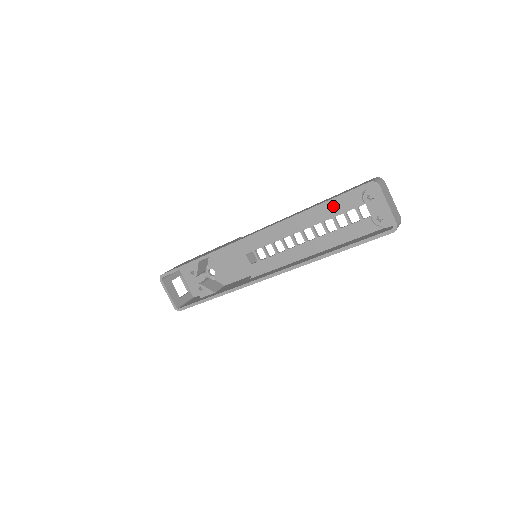
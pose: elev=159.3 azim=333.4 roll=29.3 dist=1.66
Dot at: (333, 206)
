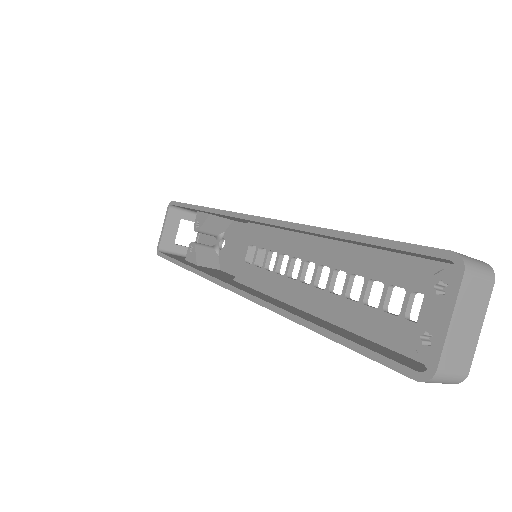
Dot at: (381, 259)
